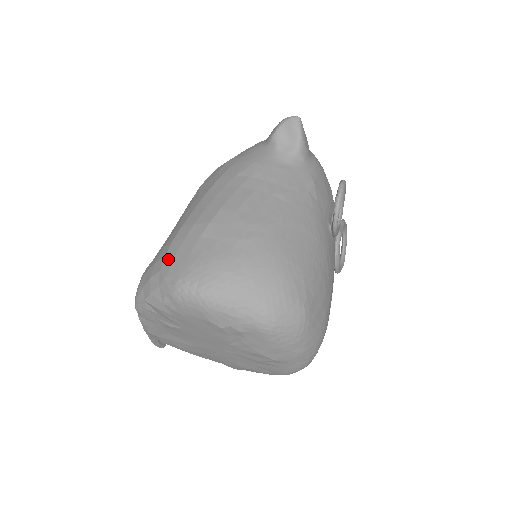
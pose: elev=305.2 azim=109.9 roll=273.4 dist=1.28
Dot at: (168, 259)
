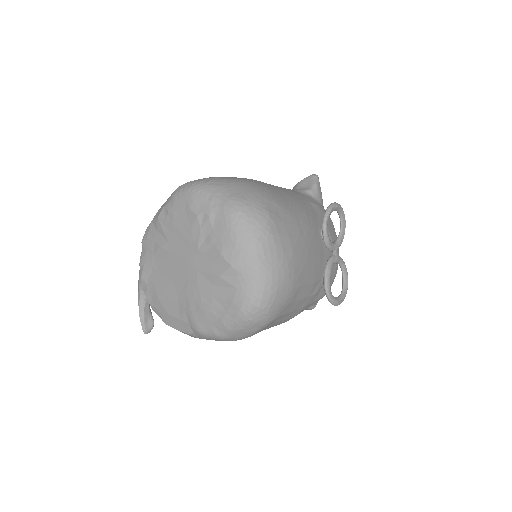
Dot at: occluded
